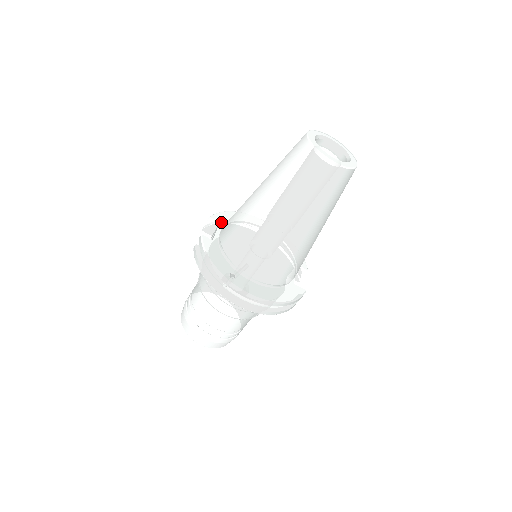
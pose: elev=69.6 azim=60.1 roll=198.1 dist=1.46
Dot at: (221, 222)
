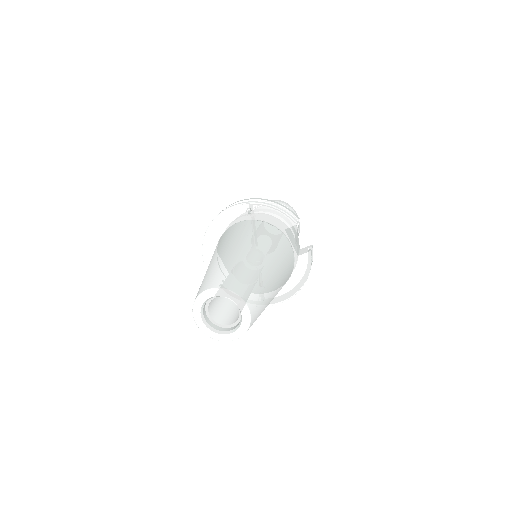
Dot at: occluded
